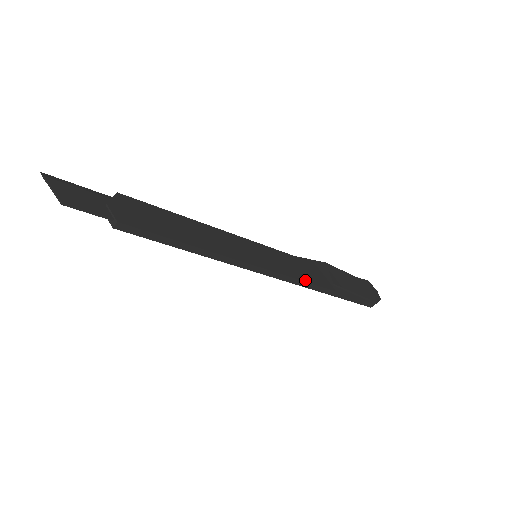
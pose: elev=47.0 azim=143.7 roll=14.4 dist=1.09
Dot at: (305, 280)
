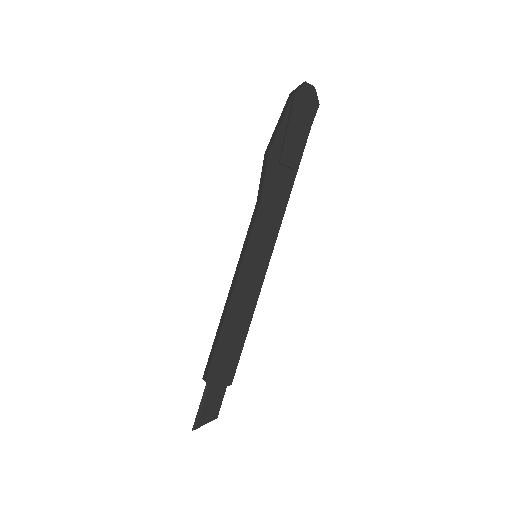
Dot at: (284, 208)
